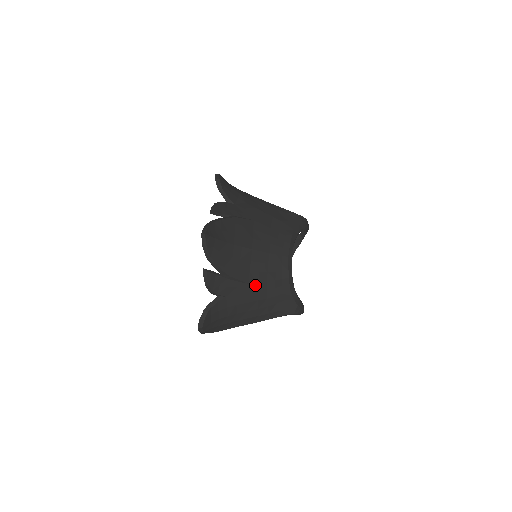
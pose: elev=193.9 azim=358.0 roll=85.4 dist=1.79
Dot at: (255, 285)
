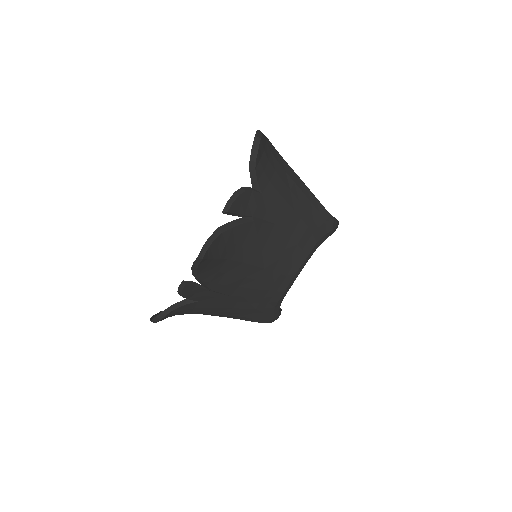
Dot at: (238, 297)
